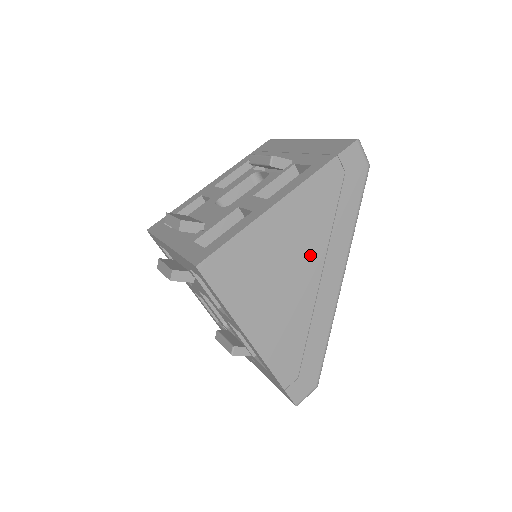
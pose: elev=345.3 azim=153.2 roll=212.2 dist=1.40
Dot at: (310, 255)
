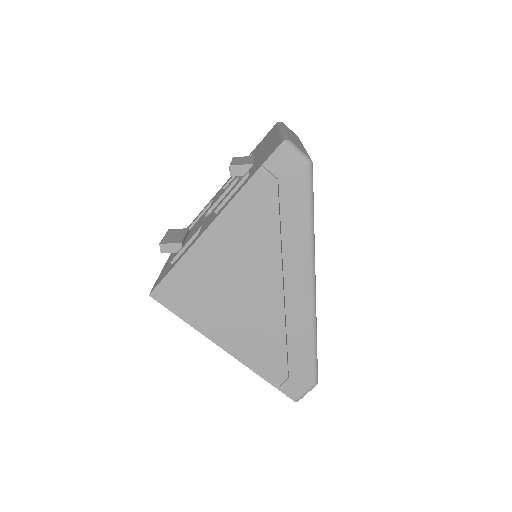
Dot at: (263, 268)
